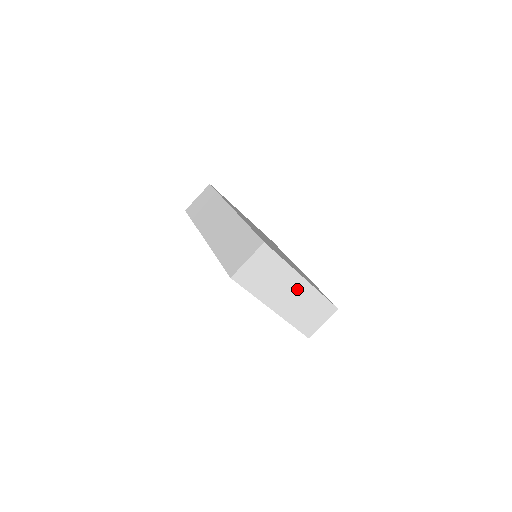
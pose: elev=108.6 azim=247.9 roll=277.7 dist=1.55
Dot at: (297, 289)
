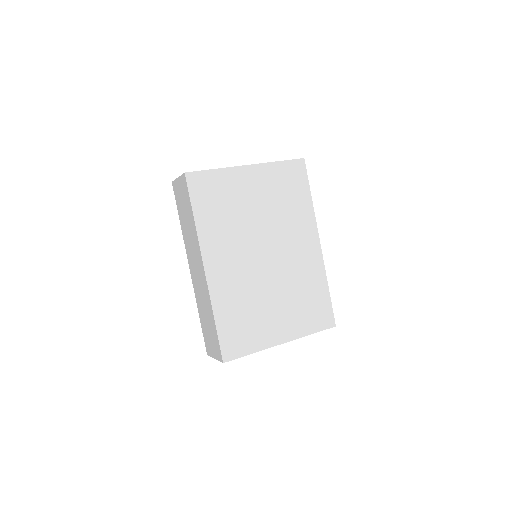
Dot at: occluded
